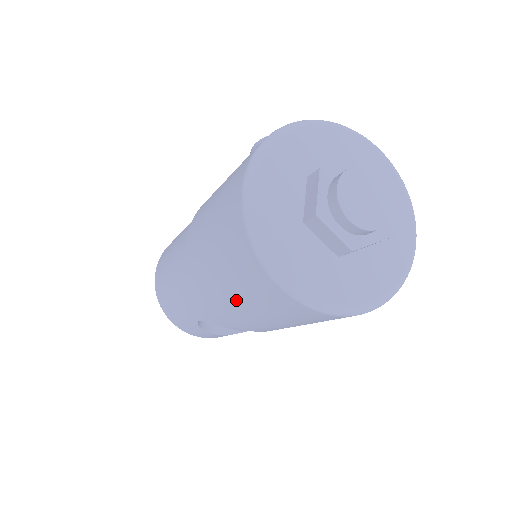
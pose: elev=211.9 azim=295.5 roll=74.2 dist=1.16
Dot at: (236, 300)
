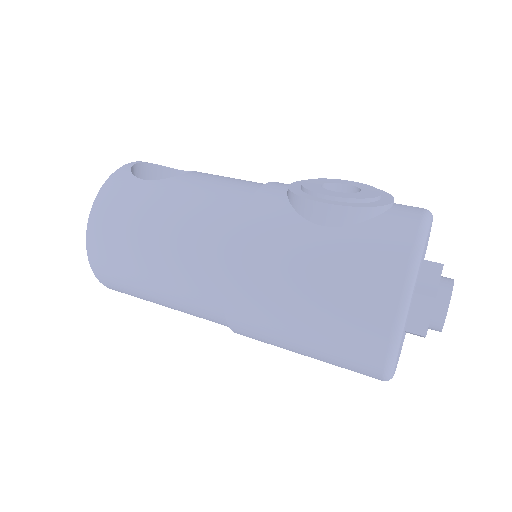
Dot at: occluded
